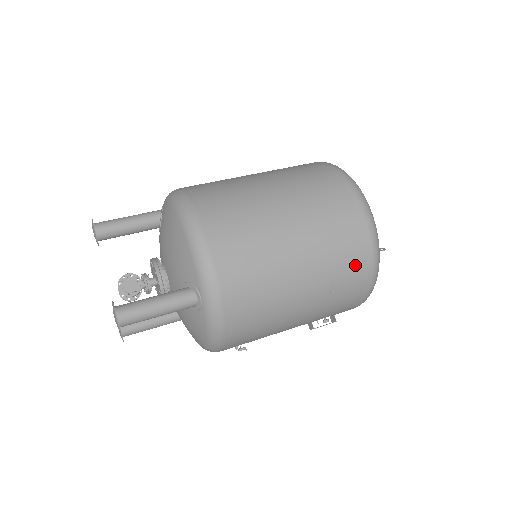
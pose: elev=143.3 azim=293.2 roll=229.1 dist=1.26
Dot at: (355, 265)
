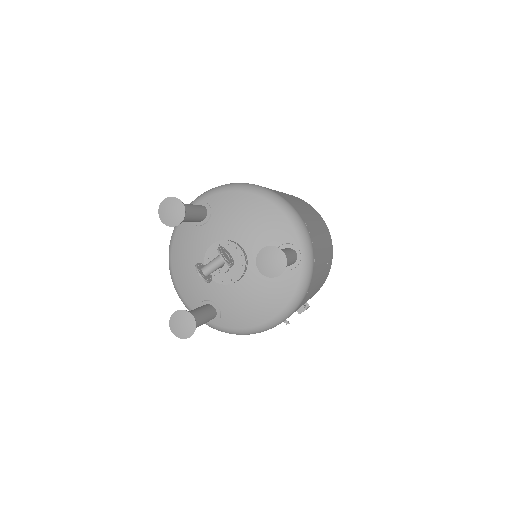
Dot at: (331, 251)
